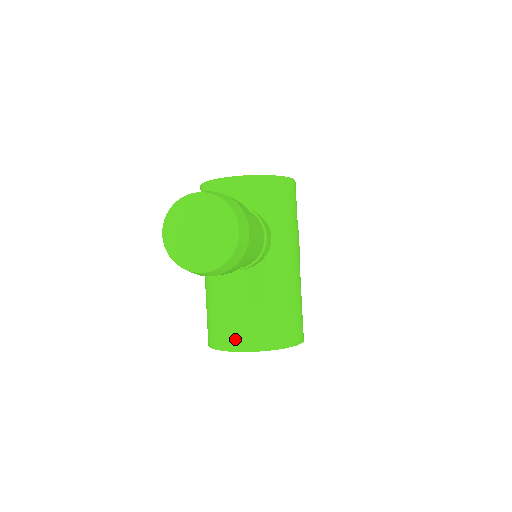
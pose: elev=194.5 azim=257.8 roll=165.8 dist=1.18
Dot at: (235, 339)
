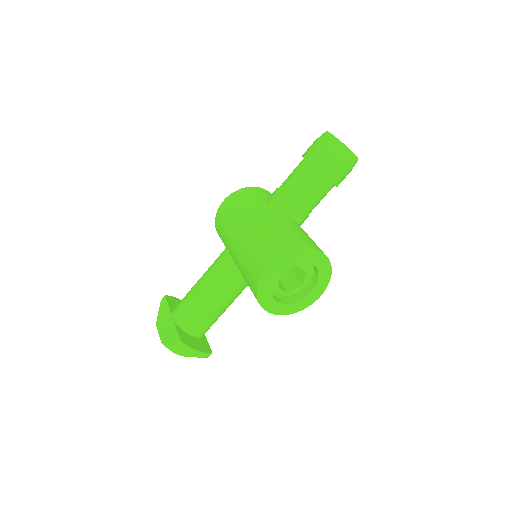
Dot at: (313, 244)
